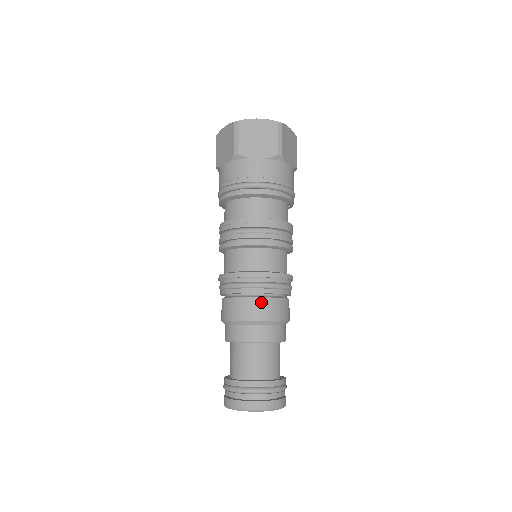
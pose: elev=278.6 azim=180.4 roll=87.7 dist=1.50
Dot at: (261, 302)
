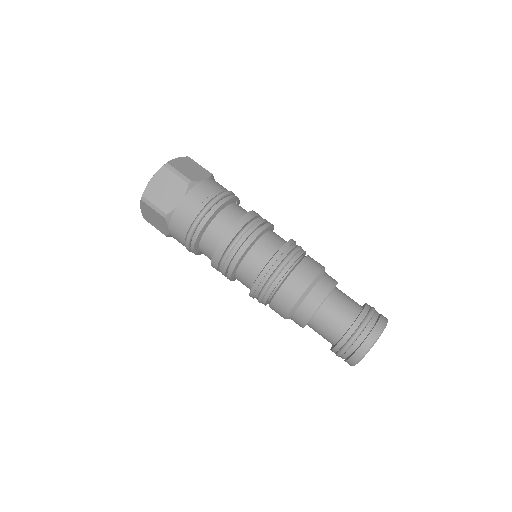
Dot at: (291, 281)
